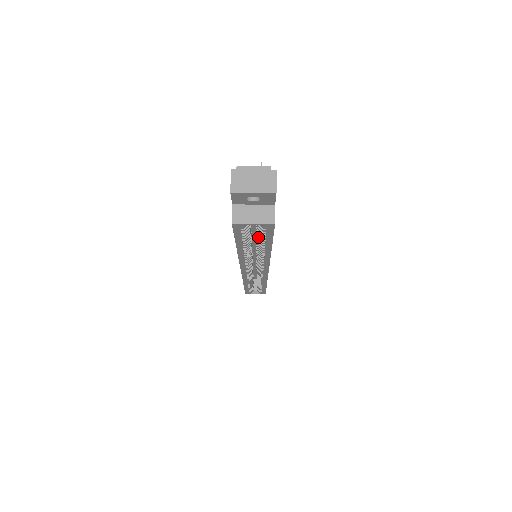
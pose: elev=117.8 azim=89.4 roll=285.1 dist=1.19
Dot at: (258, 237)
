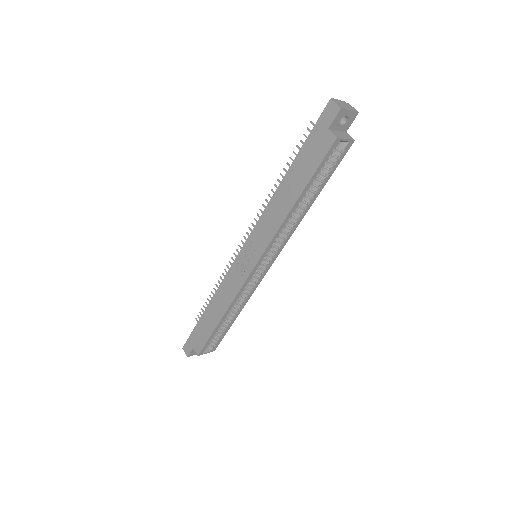
Dot at: (320, 177)
